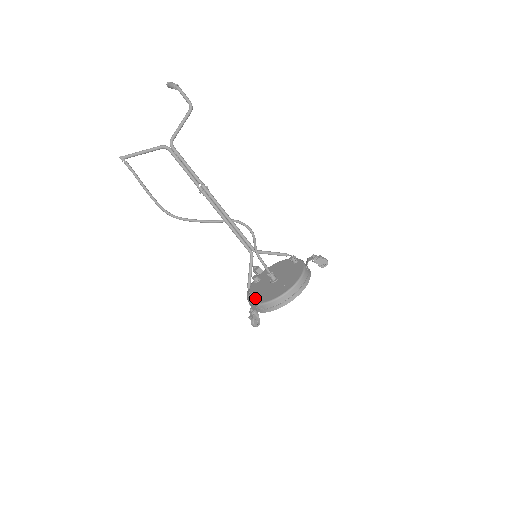
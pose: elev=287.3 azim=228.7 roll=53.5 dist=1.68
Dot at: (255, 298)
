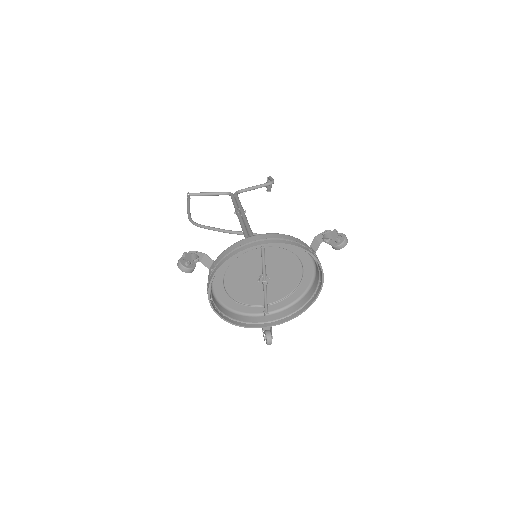
Dot at: (218, 280)
